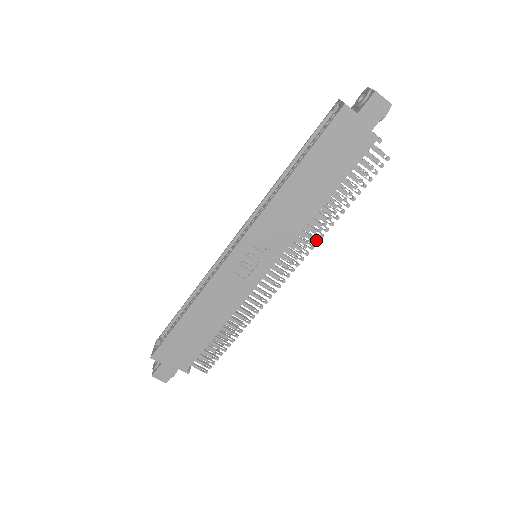
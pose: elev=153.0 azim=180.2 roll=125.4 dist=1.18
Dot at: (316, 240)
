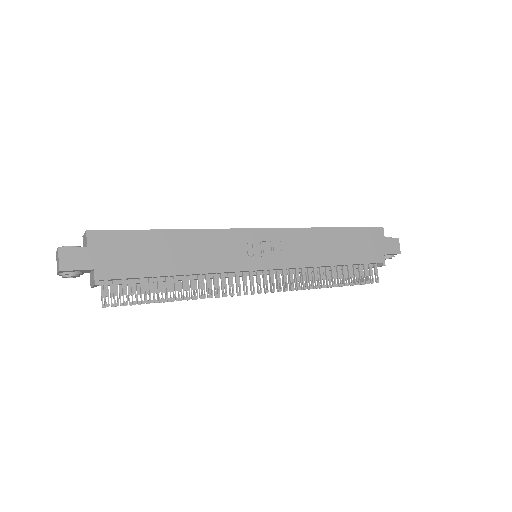
Dot at: (306, 286)
